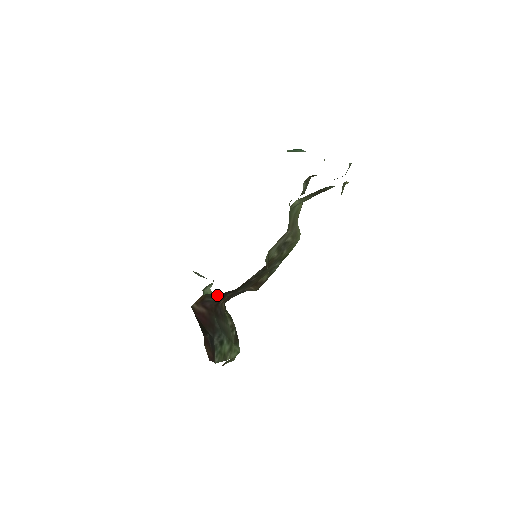
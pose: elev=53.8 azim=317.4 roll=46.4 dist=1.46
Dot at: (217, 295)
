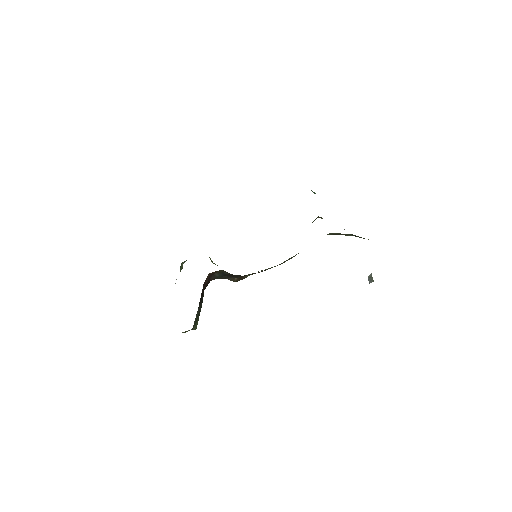
Dot at: (224, 274)
